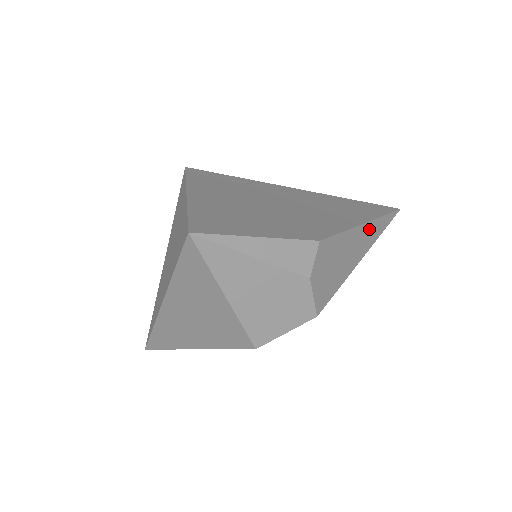
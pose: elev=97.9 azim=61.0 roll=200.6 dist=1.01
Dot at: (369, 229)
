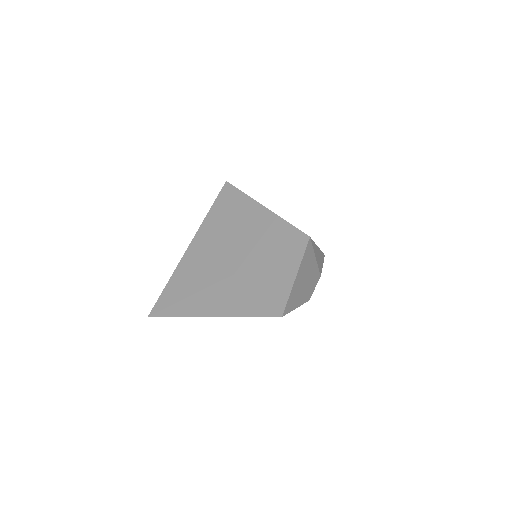
Dot at: occluded
